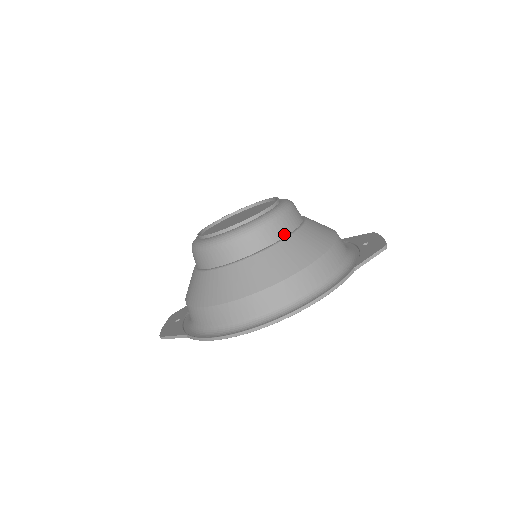
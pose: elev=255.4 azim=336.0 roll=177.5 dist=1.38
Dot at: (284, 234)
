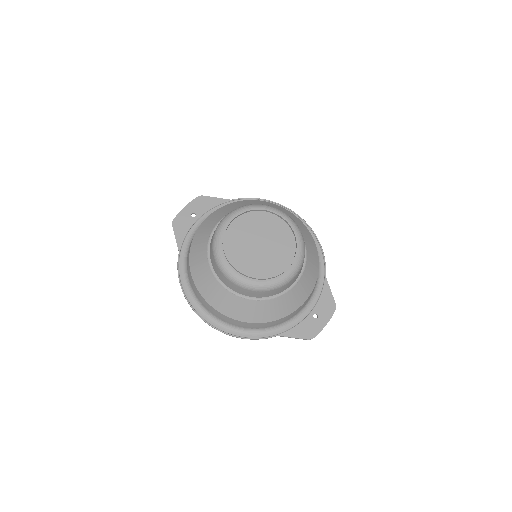
Dot at: (259, 297)
